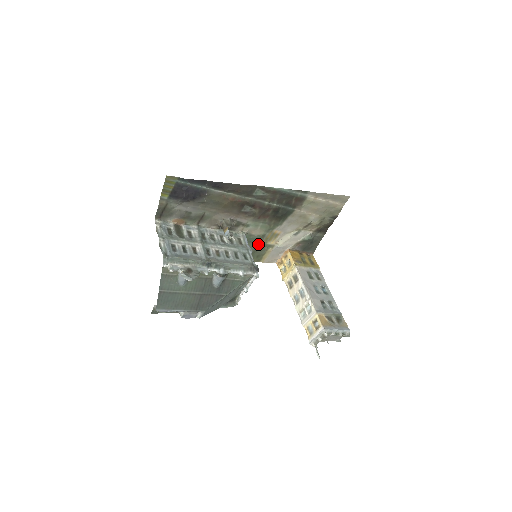
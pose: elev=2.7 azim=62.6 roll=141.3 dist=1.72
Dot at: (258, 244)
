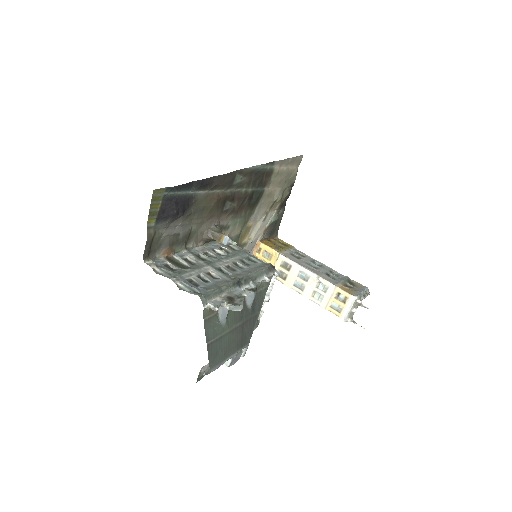
Dot at: occluded
